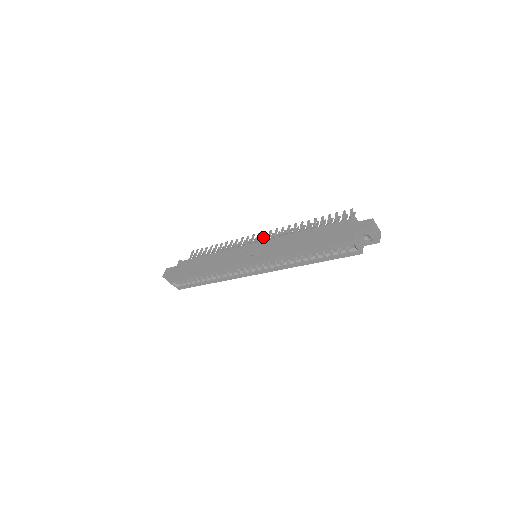
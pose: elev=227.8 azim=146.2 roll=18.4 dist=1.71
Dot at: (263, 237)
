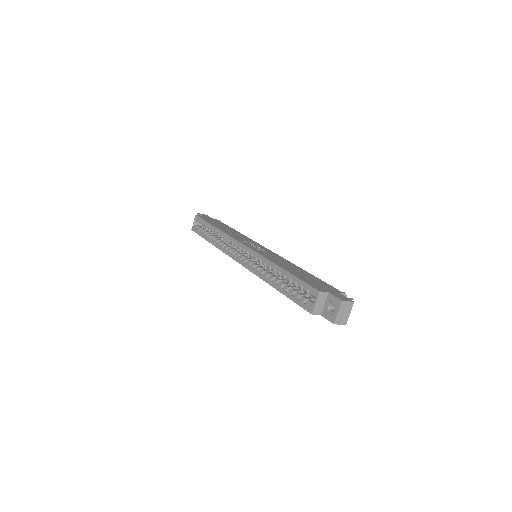
Dot at: occluded
